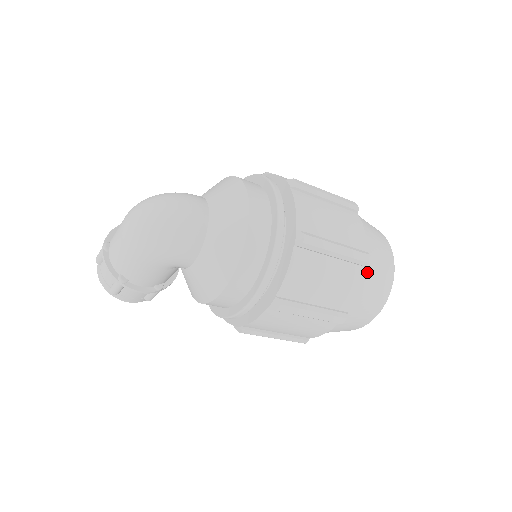
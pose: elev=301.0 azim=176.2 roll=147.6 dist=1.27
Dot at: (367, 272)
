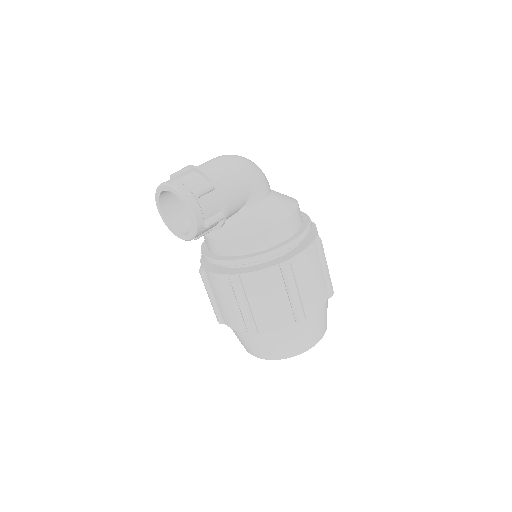
Dot at: occluded
